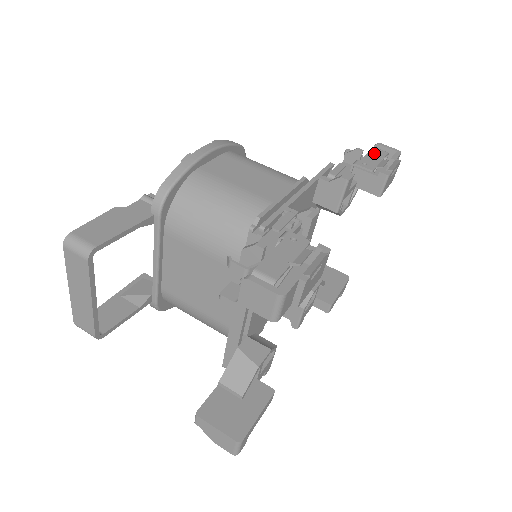
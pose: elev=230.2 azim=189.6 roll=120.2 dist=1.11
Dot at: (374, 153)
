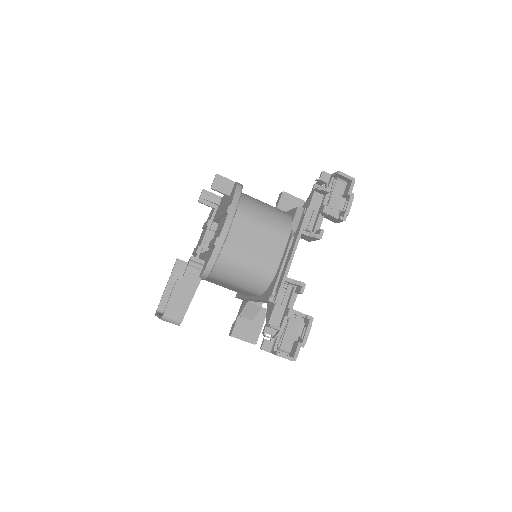
Dot at: (337, 190)
